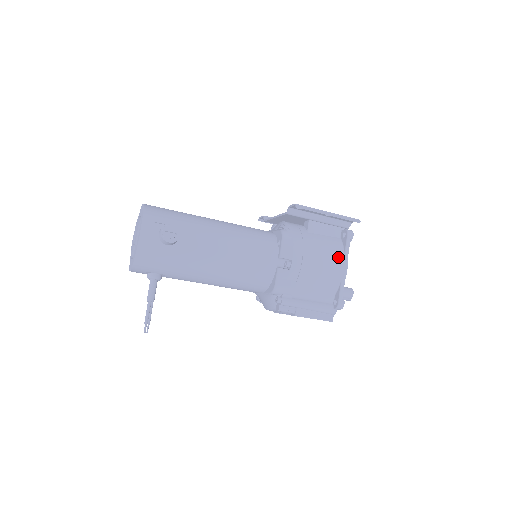
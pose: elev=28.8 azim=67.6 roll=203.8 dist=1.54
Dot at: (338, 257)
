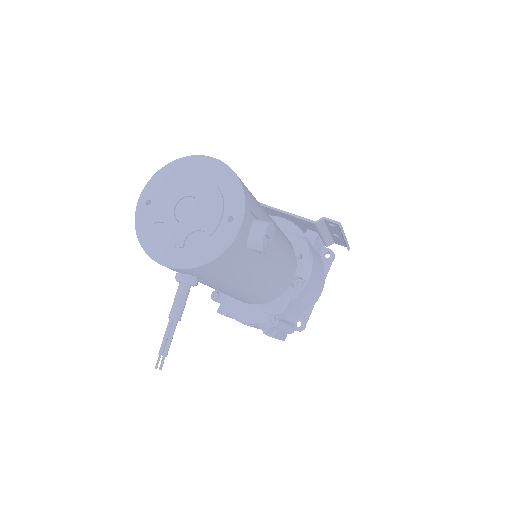
Dot at: (323, 280)
